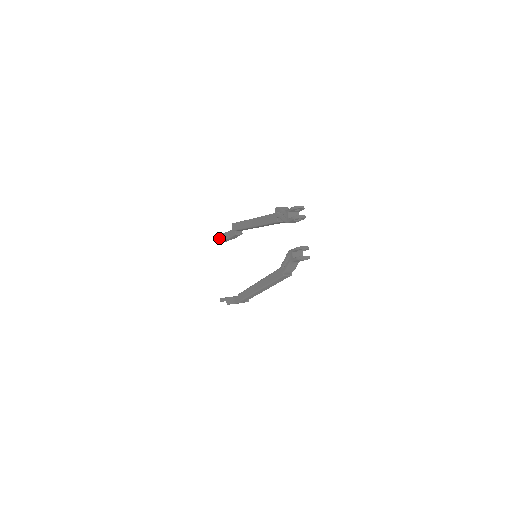
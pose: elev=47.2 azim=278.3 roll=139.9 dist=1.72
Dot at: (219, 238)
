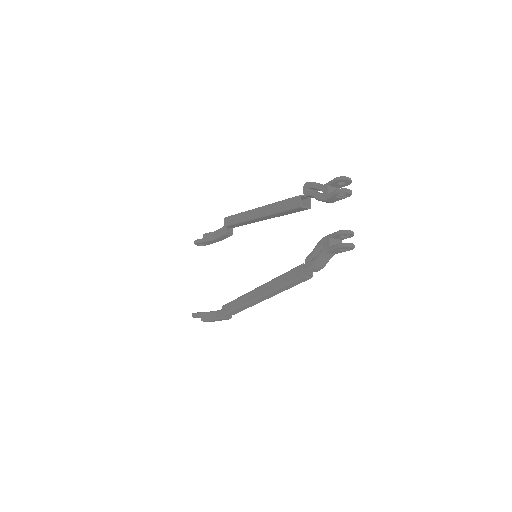
Dot at: (201, 239)
